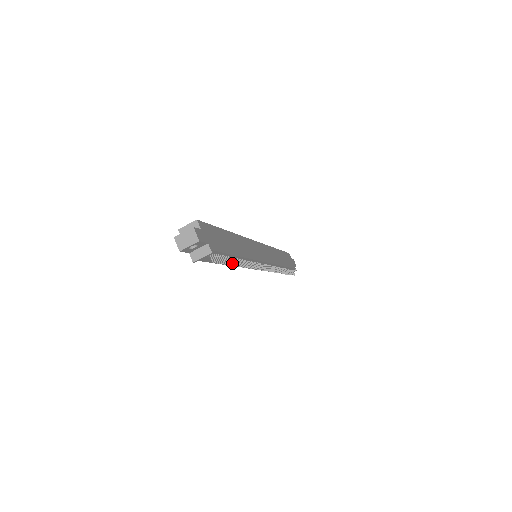
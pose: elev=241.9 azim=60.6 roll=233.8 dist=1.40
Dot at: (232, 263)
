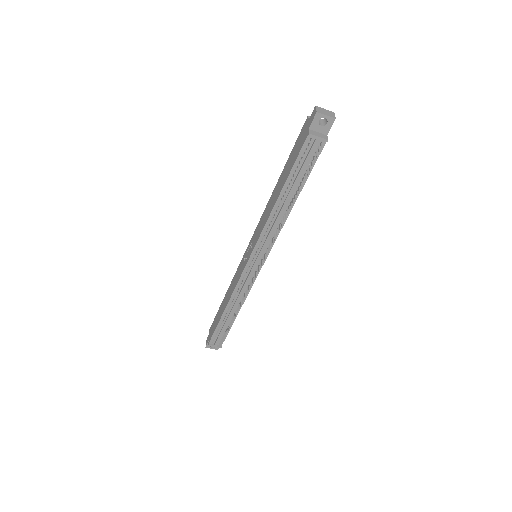
Dot at: (299, 190)
